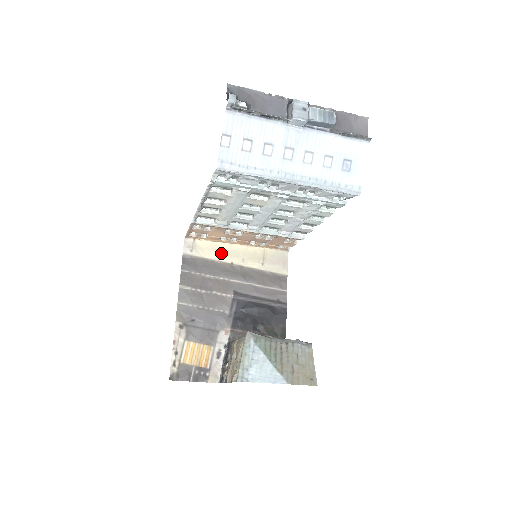
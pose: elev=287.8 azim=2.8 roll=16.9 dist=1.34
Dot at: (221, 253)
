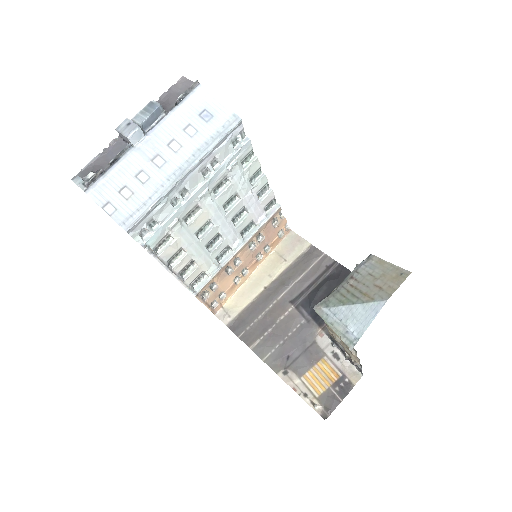
Dot at: (250, 292)
